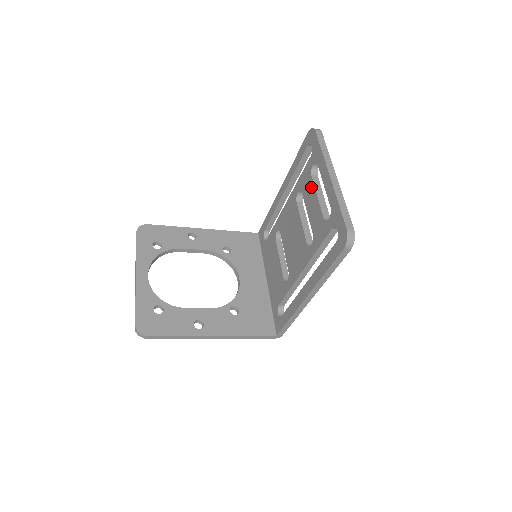
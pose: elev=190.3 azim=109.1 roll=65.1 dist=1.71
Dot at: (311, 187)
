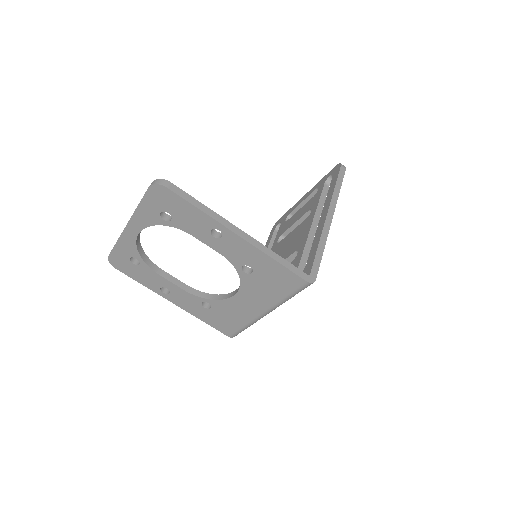
Dot at: (291, 219)
